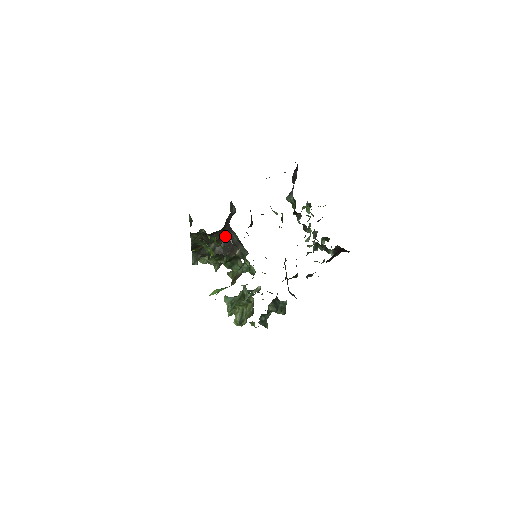
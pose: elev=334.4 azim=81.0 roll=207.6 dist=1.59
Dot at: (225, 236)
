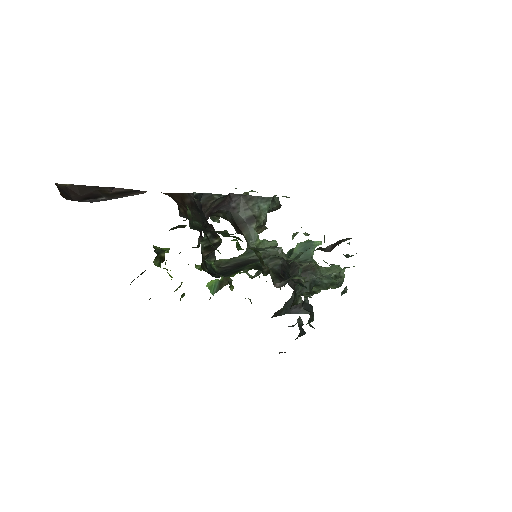
Dot at: occluded
